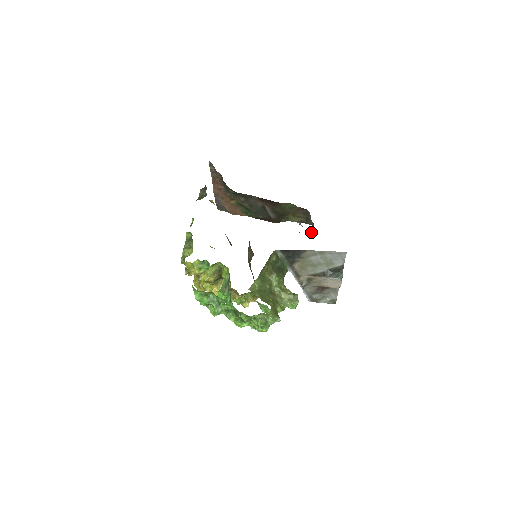
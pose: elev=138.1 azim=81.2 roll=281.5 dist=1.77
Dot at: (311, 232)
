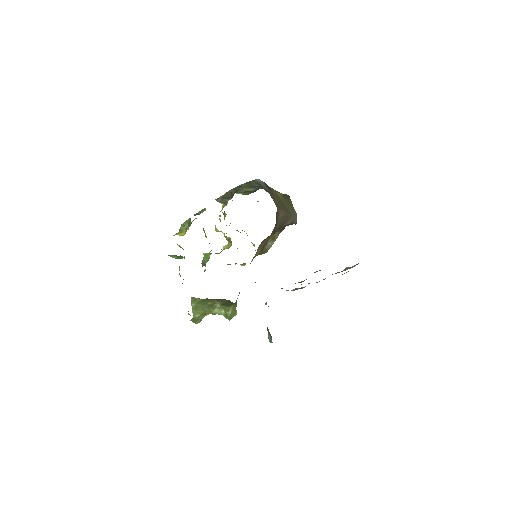
Dot at: occluded
